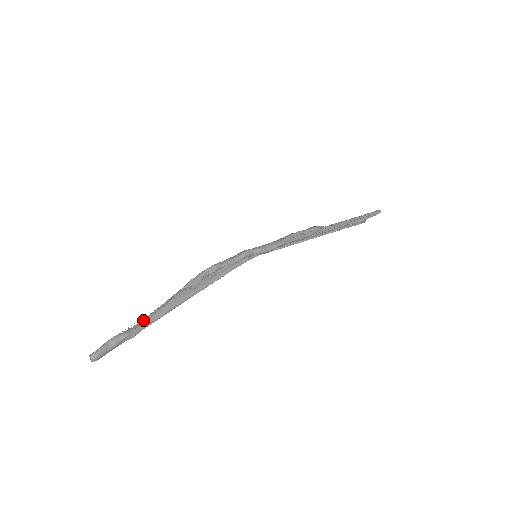
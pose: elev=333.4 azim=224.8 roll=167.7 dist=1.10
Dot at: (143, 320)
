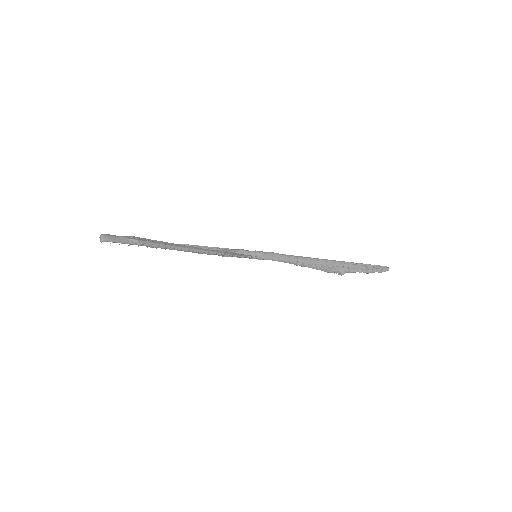
Dot at: (148, 242)
